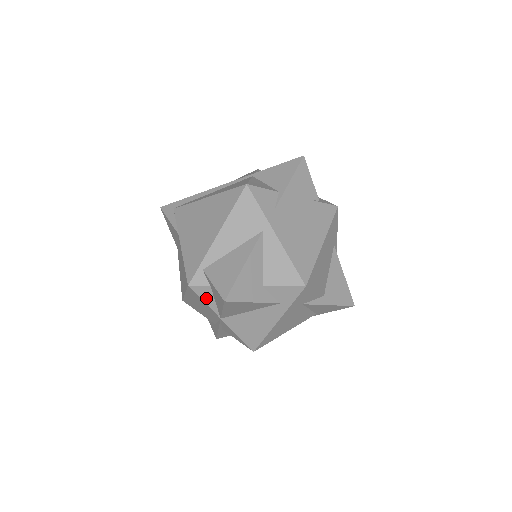
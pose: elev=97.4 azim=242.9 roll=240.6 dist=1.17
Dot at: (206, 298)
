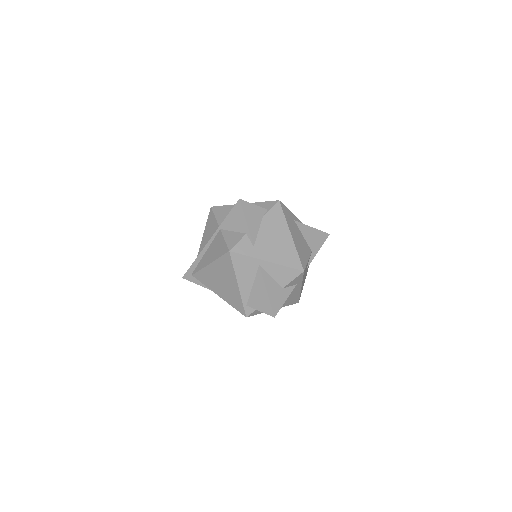
Dot at: (259, 312)
